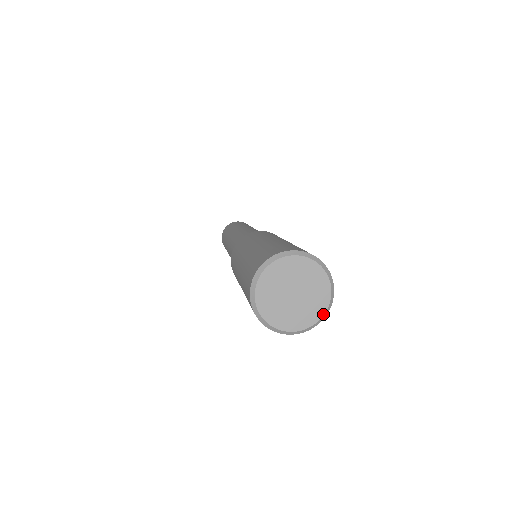
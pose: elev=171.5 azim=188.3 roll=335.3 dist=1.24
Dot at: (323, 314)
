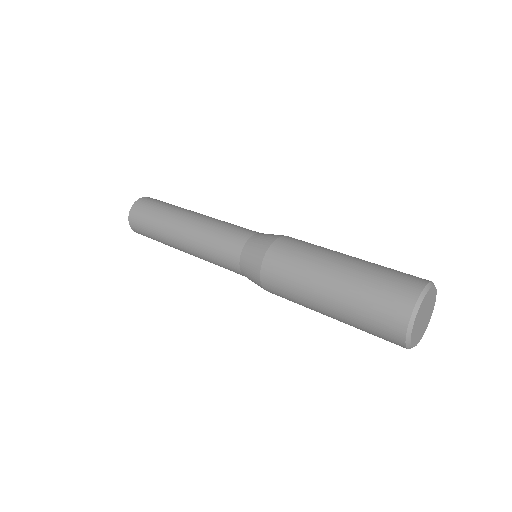
Dot at: occluded
